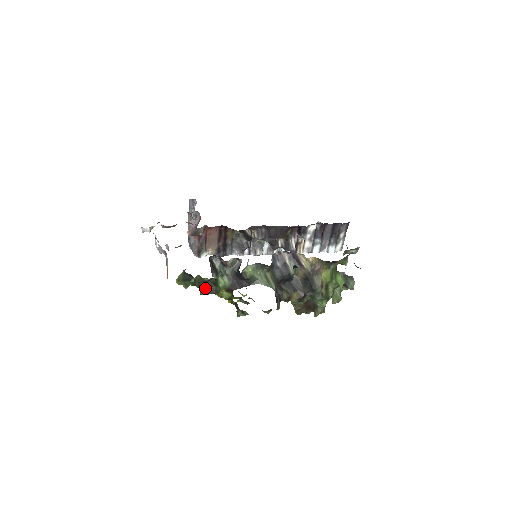
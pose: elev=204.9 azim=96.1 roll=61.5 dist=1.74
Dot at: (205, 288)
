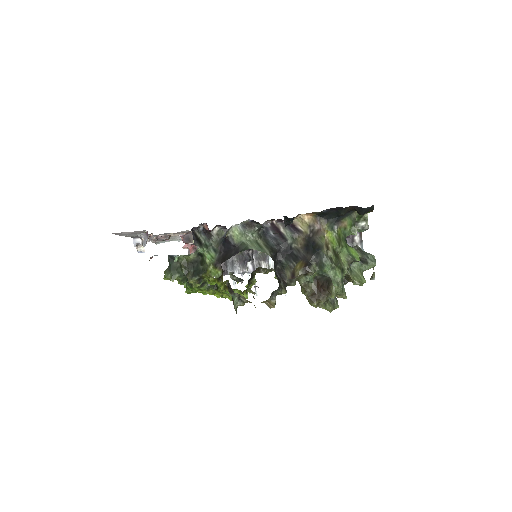
Dot at: (192, 273)
